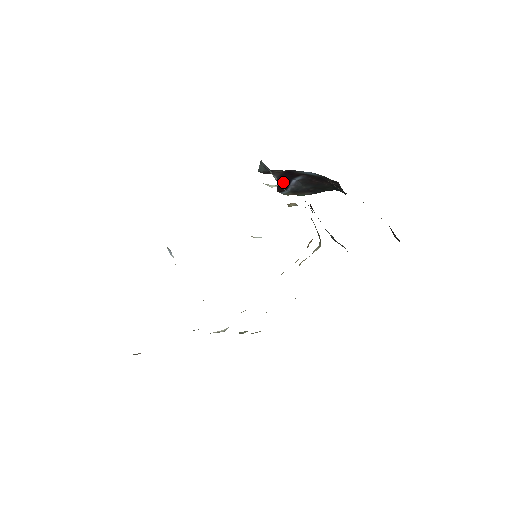
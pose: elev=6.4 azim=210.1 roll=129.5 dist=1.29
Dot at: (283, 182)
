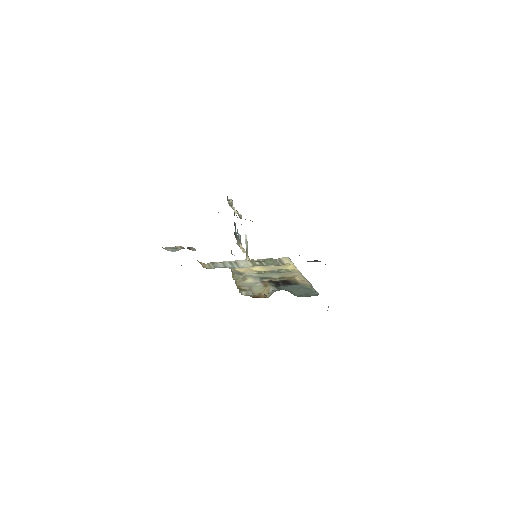
Dot at: occluded
